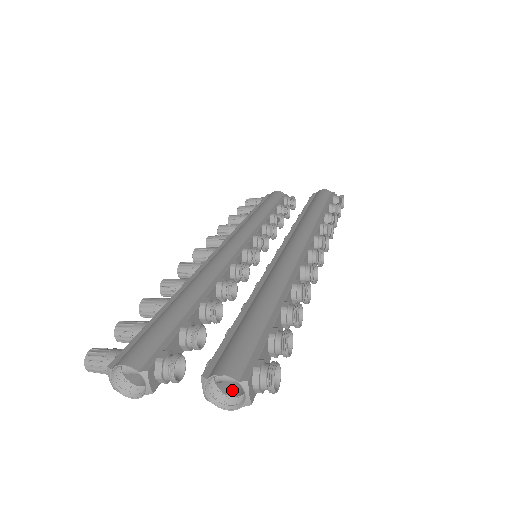
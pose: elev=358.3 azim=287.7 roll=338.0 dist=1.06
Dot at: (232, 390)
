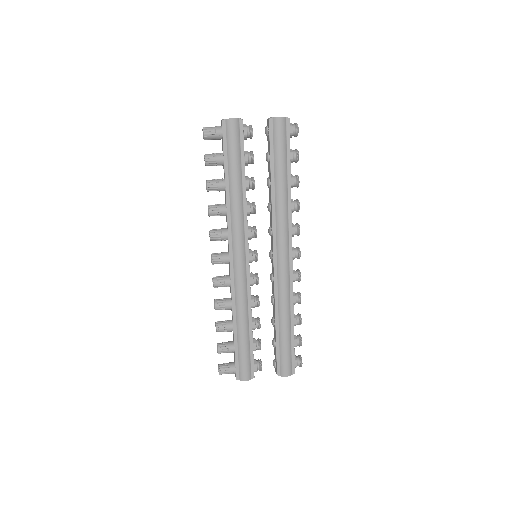
Dot at: occluded
